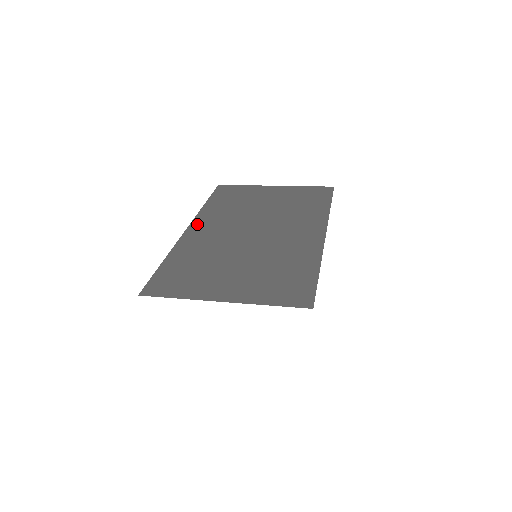
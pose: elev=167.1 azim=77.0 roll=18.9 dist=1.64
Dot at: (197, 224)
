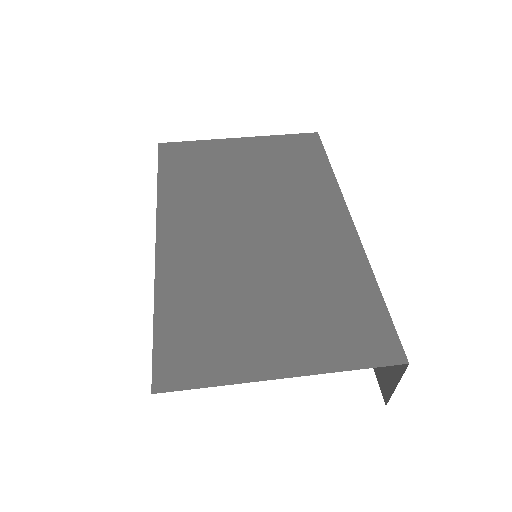
Dot at: (167, 227)
